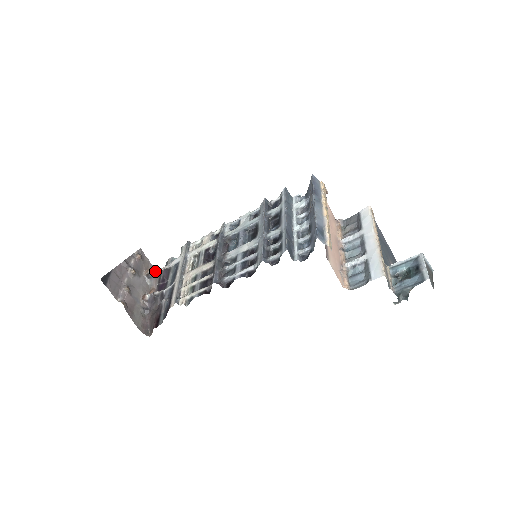
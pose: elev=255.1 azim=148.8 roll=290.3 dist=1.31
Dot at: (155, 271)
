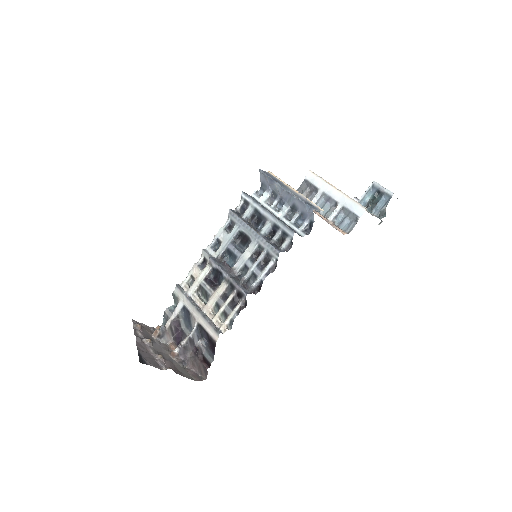
Dot at: (164, 328)
